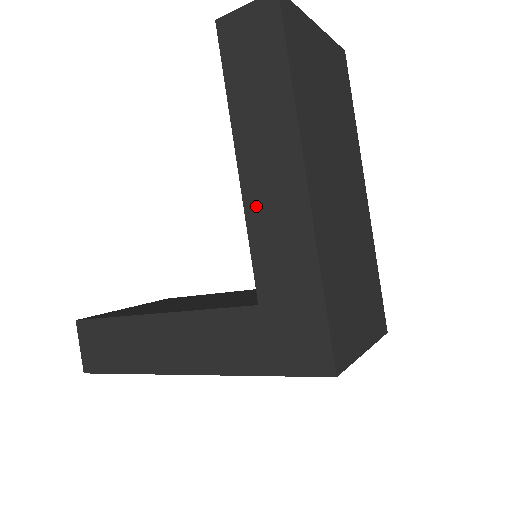
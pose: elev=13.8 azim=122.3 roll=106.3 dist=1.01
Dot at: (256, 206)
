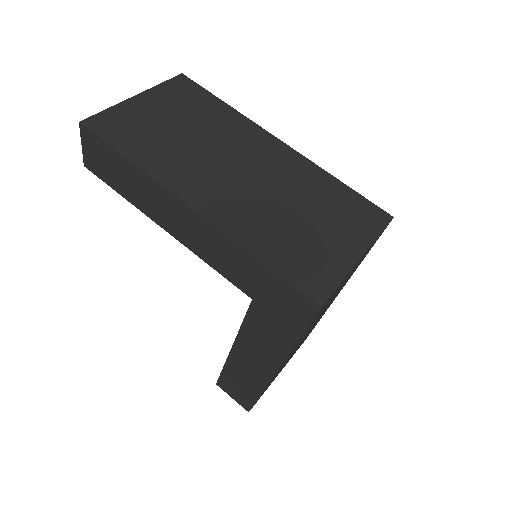
Dot at: (192, 244)
